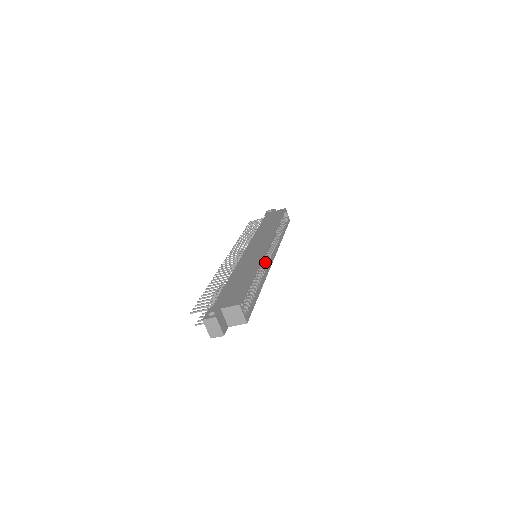
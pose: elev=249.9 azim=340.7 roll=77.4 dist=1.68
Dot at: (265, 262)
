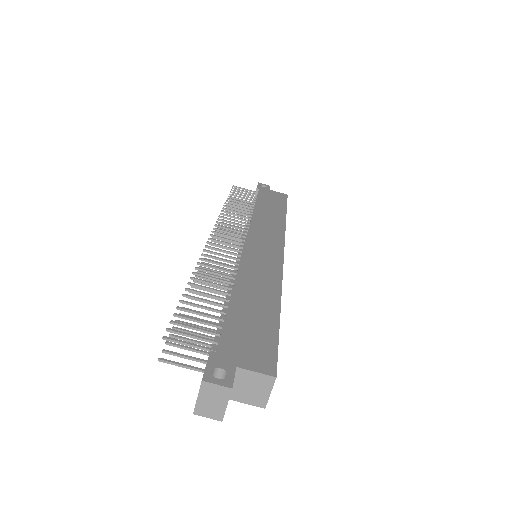
Dot at: occluded
